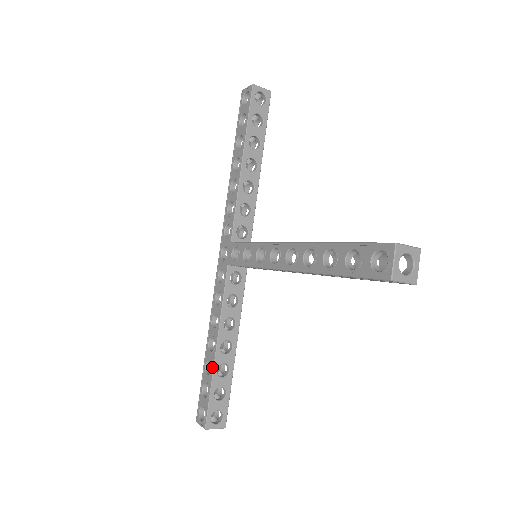
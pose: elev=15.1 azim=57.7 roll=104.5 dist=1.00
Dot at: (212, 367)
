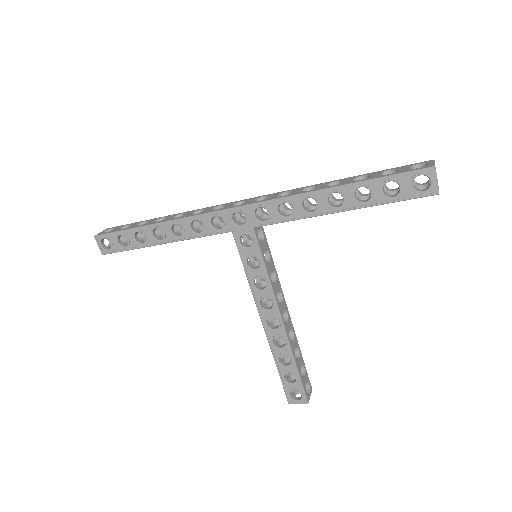
Dot at: (145, 245)
